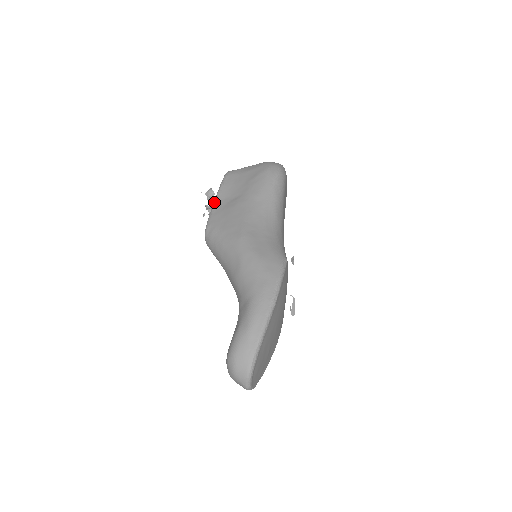
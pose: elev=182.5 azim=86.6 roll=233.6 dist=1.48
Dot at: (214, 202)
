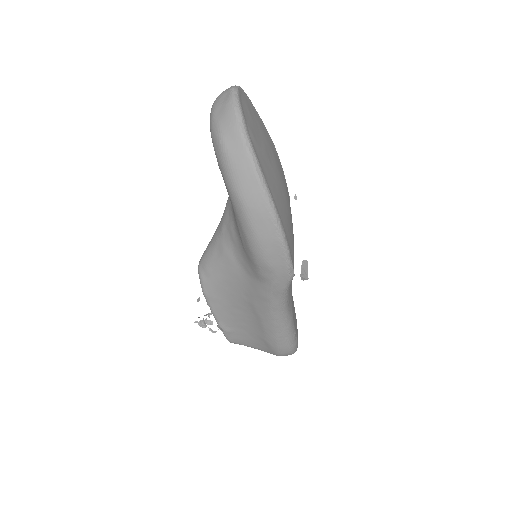
Dot at: occluded
